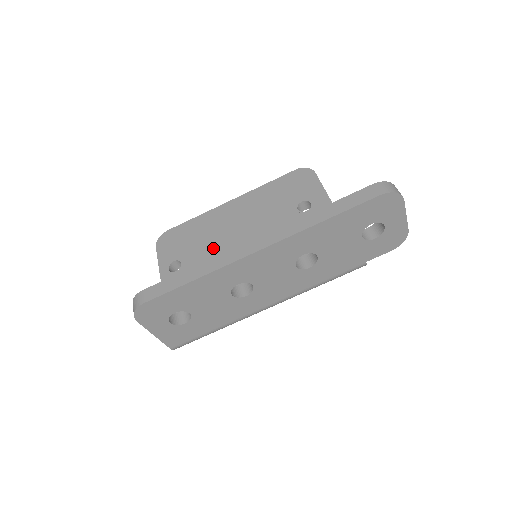
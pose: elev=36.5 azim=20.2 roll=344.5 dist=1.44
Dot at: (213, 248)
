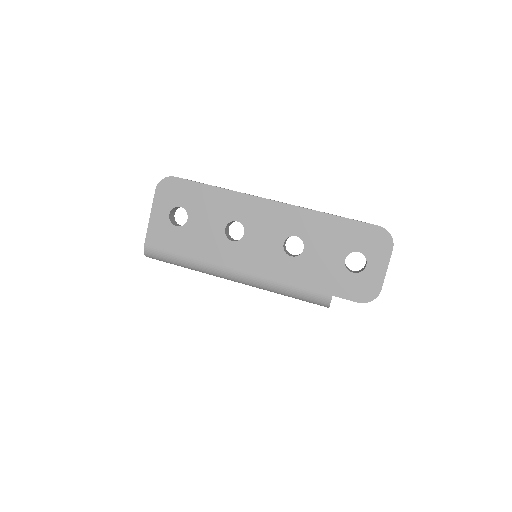
Dot at: occluded
